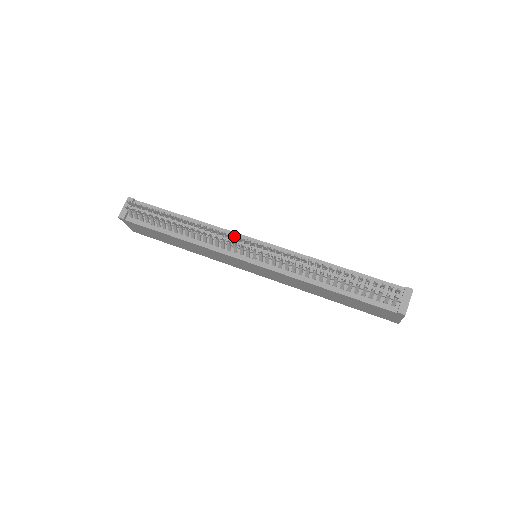
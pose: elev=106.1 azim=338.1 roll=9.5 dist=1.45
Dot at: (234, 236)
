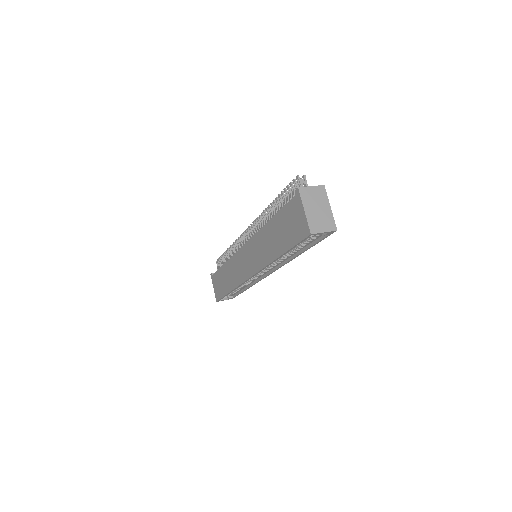
Dot at: occluded
